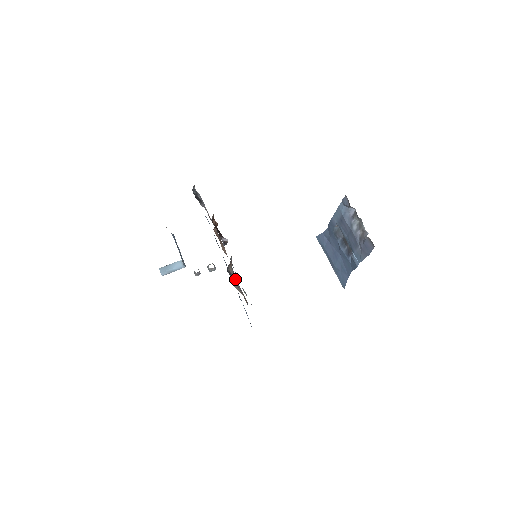
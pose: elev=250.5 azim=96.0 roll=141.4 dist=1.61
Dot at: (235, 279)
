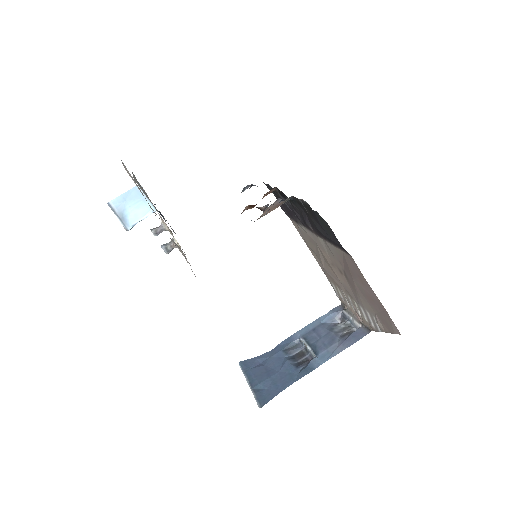
Dot at: occluded
